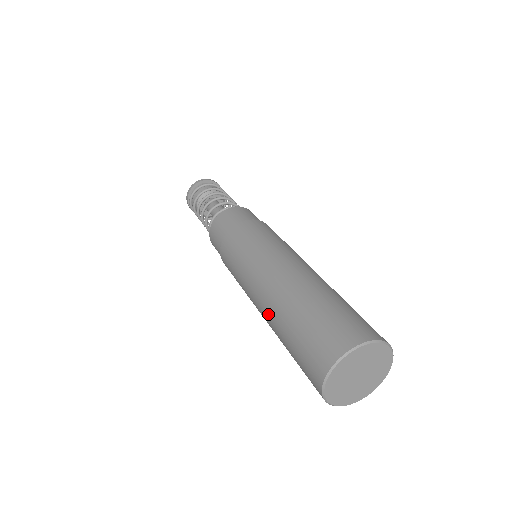
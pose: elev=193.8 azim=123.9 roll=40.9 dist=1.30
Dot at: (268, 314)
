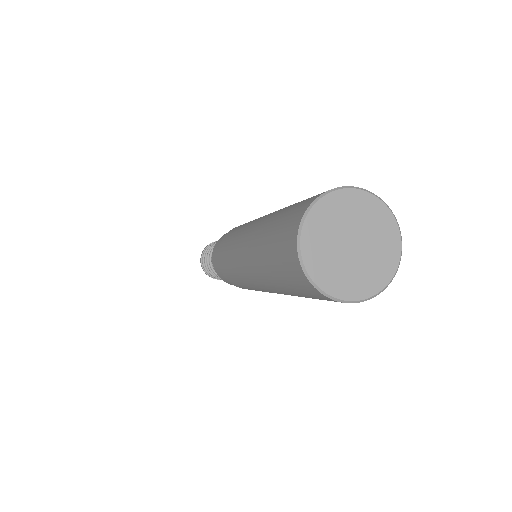
Dot at: (251, 257)
